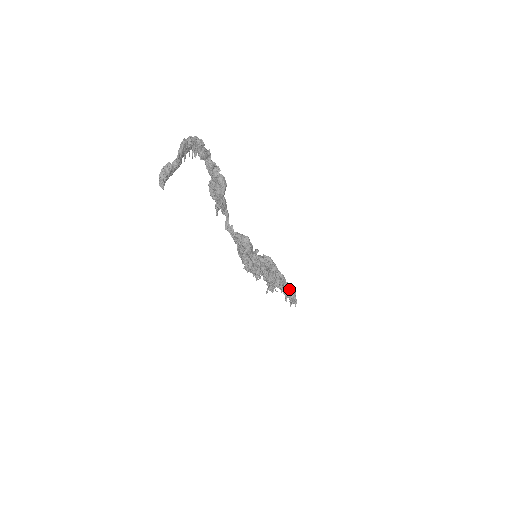
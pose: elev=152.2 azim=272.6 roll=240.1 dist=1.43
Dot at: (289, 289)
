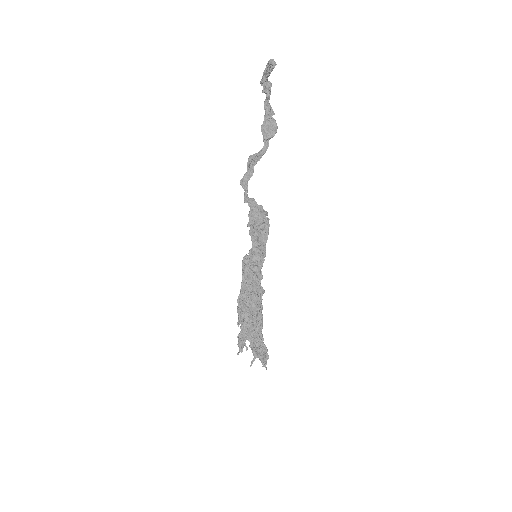
Dot at: (262, 340)
